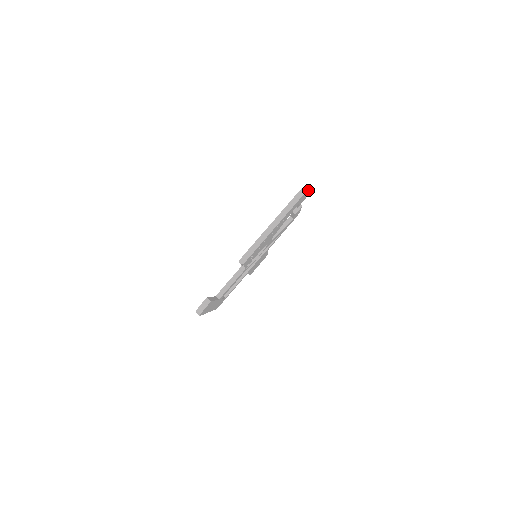
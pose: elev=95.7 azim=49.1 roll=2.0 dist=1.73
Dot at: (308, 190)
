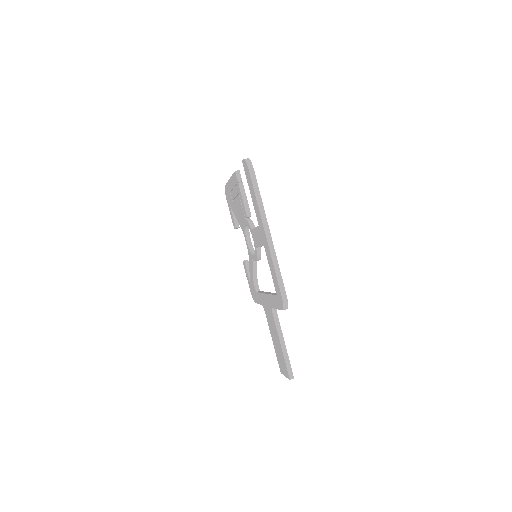
Dot at: occluded
